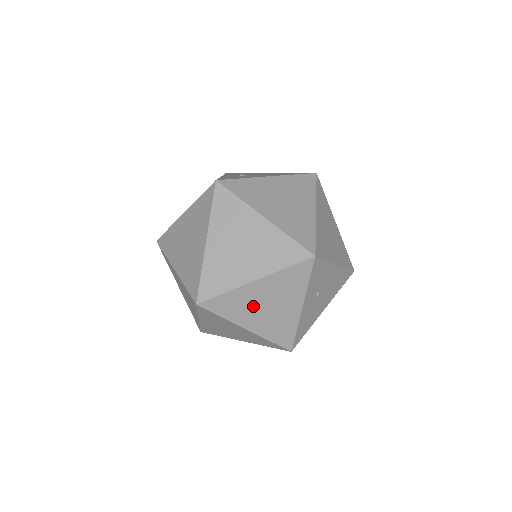
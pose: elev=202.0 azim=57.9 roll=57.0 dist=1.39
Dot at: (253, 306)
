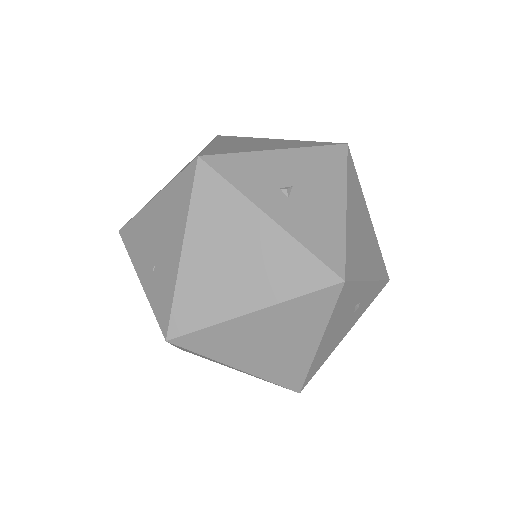
Dot at: (220, 278)
